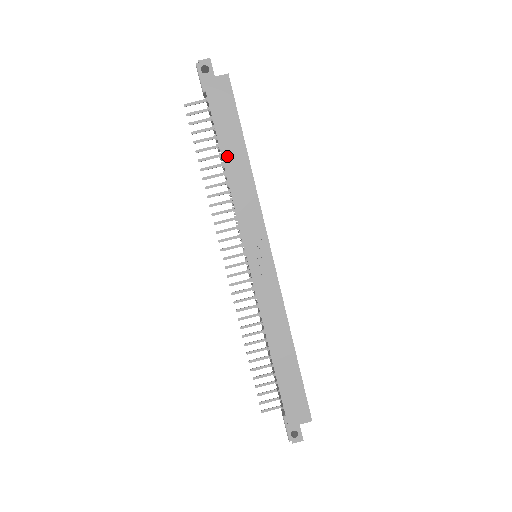
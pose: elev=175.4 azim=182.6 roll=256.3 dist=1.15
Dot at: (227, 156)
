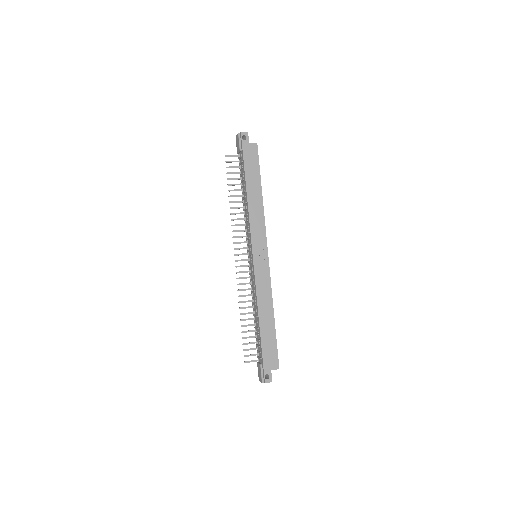
Dot at: (250, 190)
